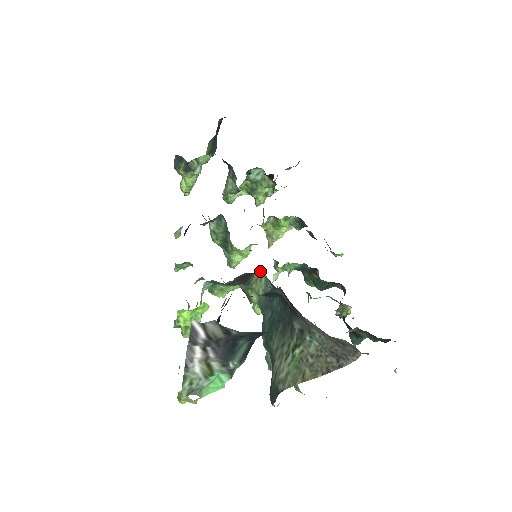
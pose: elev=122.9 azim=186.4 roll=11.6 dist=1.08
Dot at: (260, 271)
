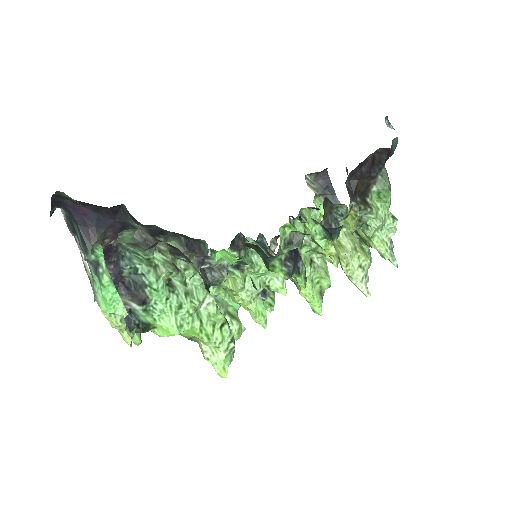
Dot at: occluded
